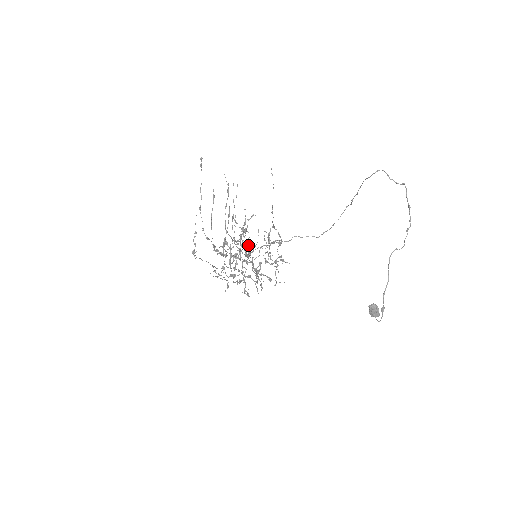
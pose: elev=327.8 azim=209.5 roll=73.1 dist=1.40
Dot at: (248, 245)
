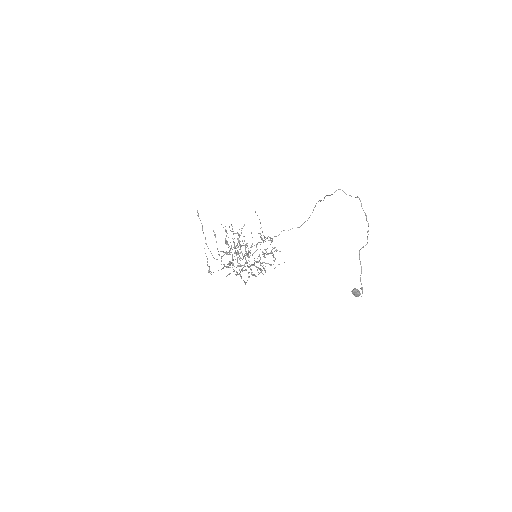
Dot at: (246, 245)
